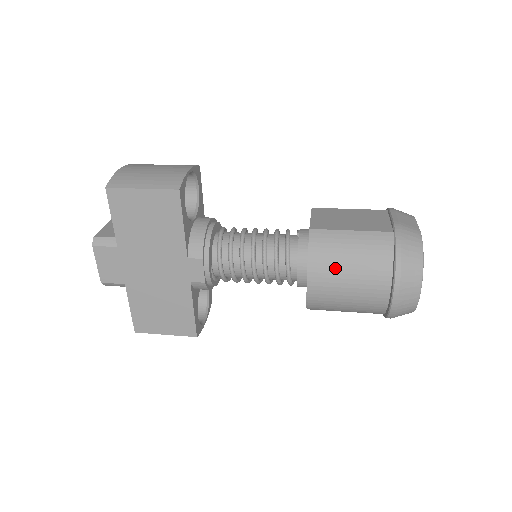
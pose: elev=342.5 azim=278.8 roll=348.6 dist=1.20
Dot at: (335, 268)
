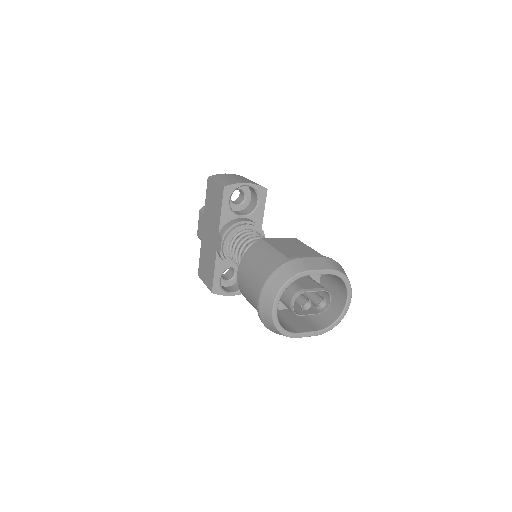
Dot at: (250, 266)
